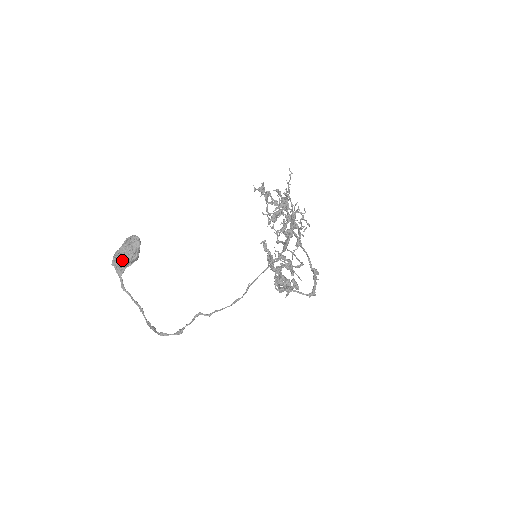
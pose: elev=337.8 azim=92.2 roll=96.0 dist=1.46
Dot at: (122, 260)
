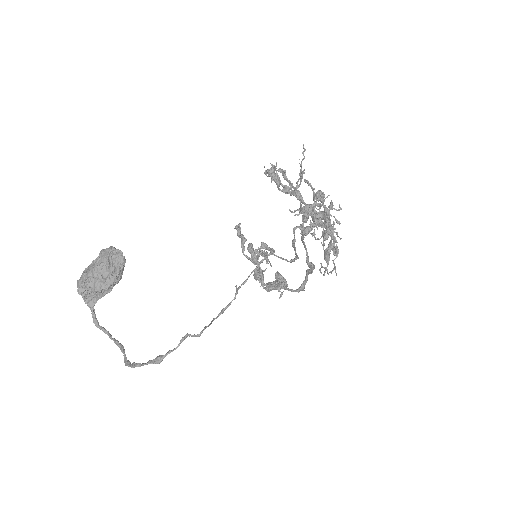
Dot at: (100, 288)
